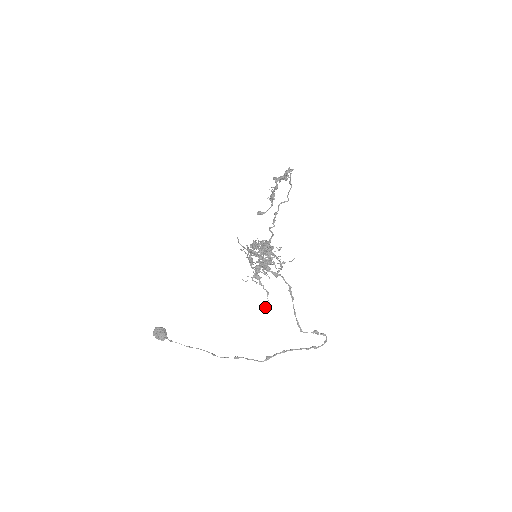
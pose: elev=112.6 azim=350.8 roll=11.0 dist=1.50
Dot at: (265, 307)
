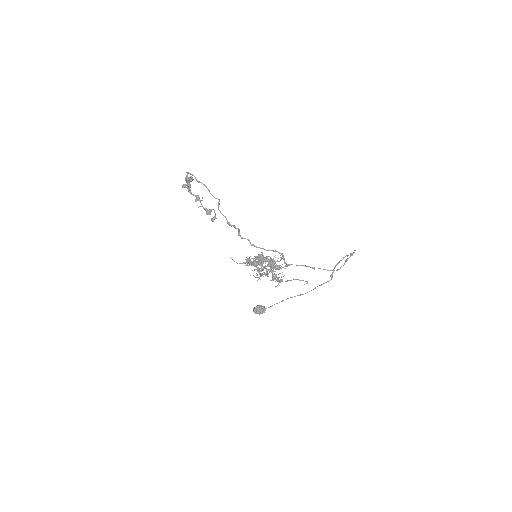
Dot at: occluded
